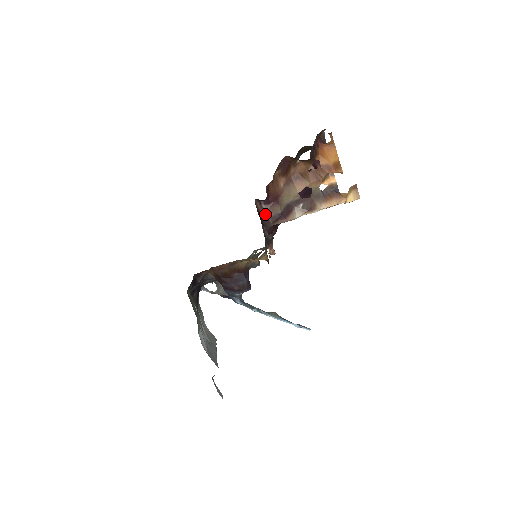
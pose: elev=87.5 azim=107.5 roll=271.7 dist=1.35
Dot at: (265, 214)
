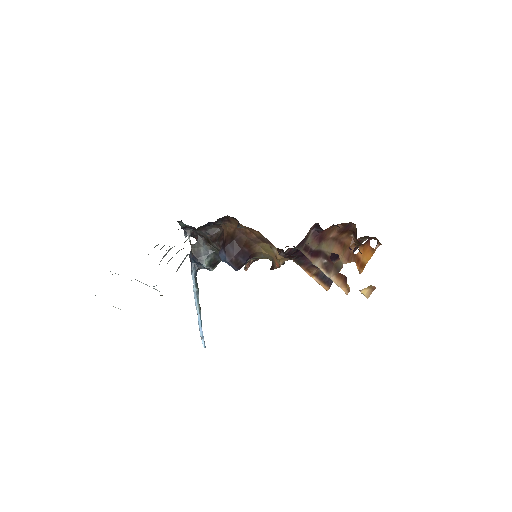
Dot at: (306, 238)
